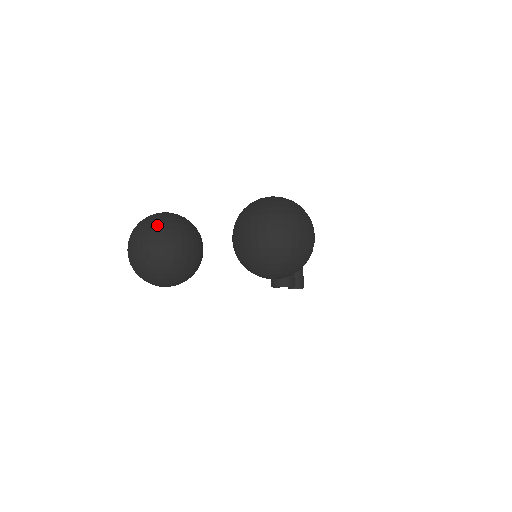
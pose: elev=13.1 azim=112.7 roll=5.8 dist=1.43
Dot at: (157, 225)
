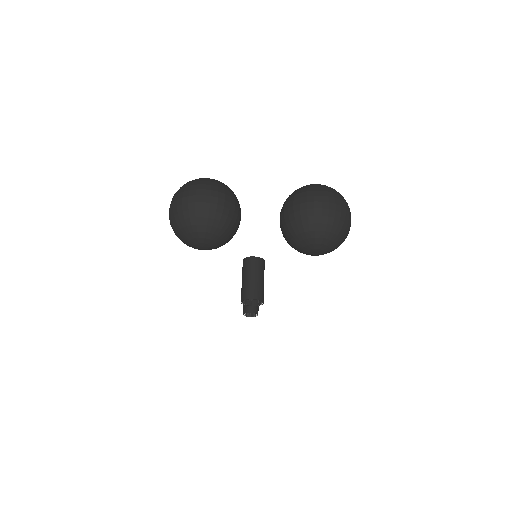
Dot at: (216, 184)
